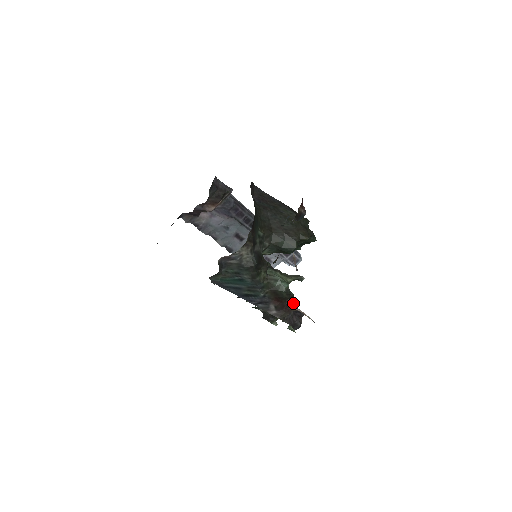
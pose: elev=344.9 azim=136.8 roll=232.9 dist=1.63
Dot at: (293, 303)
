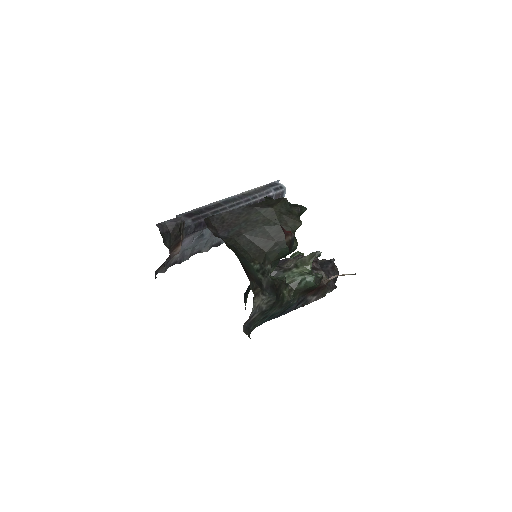
Dot at: (323, 272)
